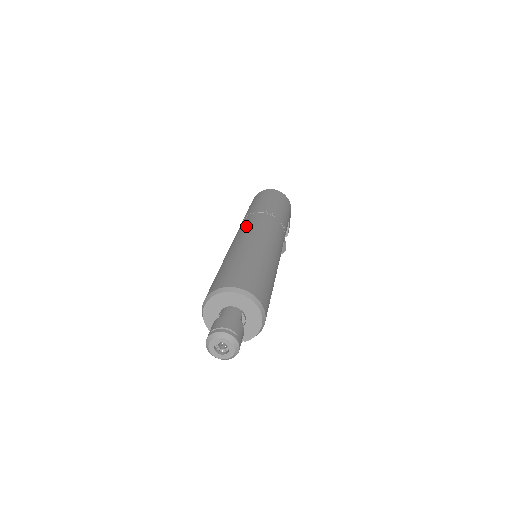
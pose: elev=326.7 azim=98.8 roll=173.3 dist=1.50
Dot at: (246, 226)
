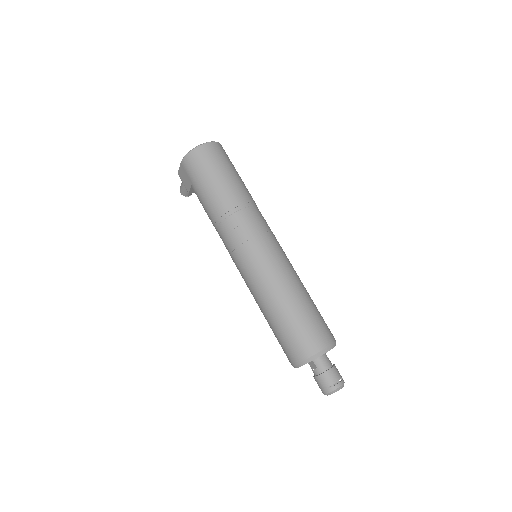
Dot at: (251, 243)
